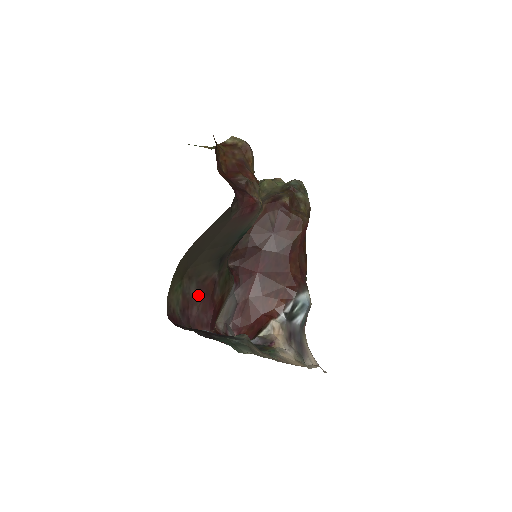
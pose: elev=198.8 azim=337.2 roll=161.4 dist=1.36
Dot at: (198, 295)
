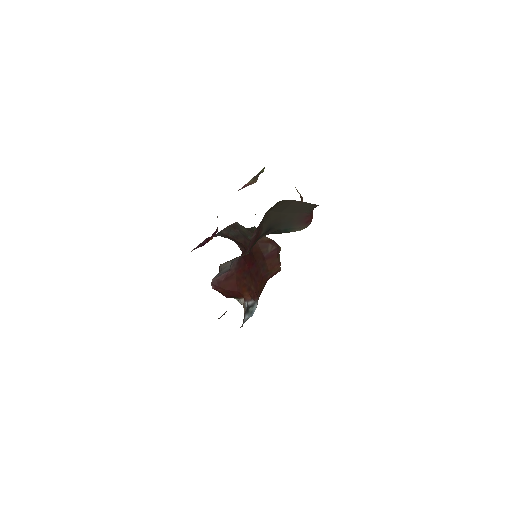
Dot at: (258, 230)
